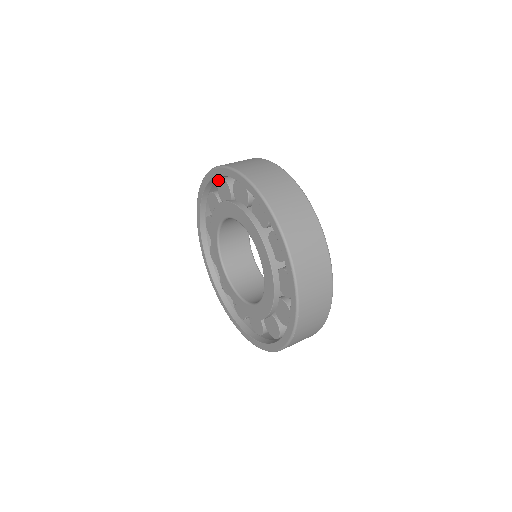
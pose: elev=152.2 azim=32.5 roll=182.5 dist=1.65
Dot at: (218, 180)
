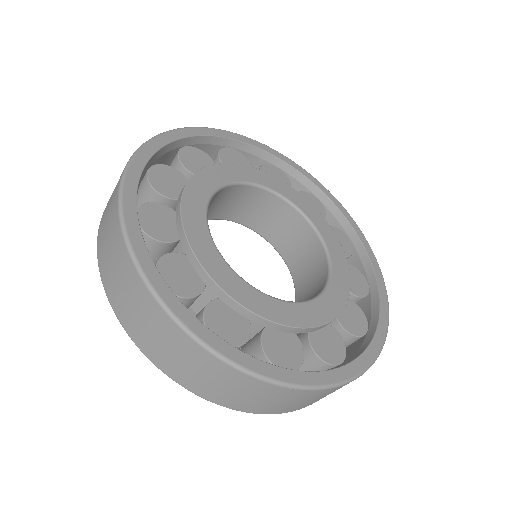
Dot at: occluded
